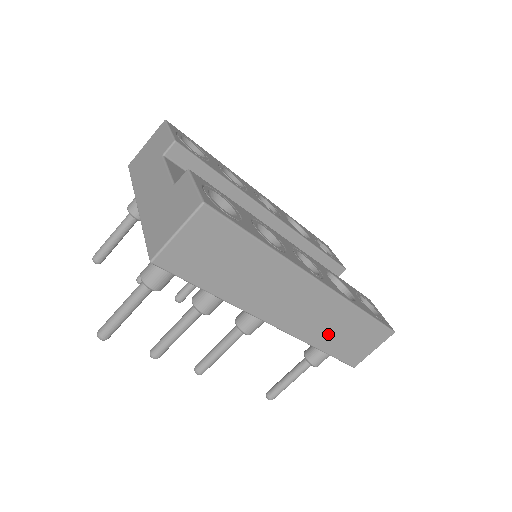
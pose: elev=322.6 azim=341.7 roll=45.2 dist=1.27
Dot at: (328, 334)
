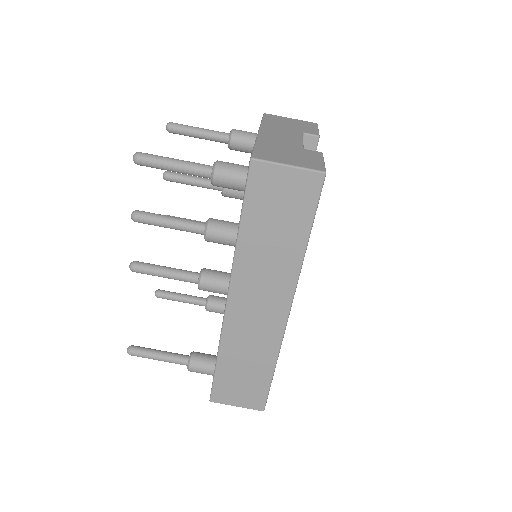
Dot at: (238, 354)
